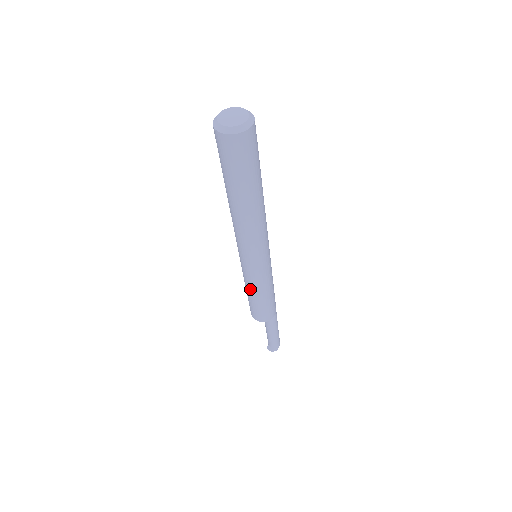
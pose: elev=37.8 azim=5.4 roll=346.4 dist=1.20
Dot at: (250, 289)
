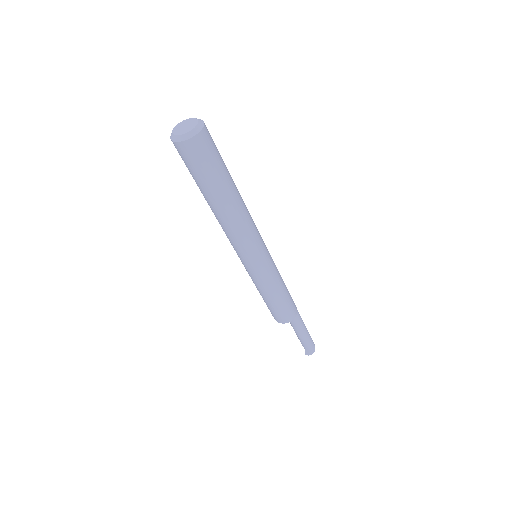
Dot at: (264, 291)
